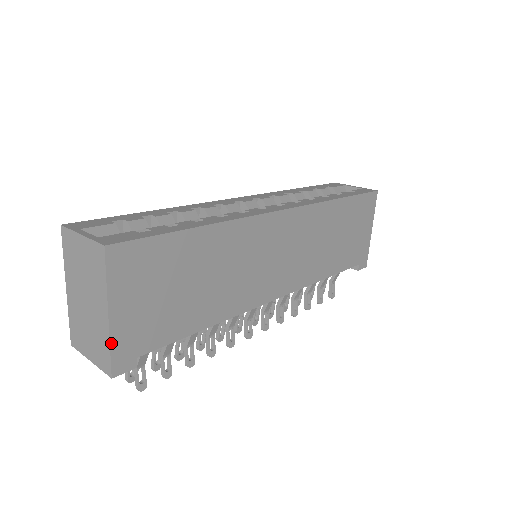
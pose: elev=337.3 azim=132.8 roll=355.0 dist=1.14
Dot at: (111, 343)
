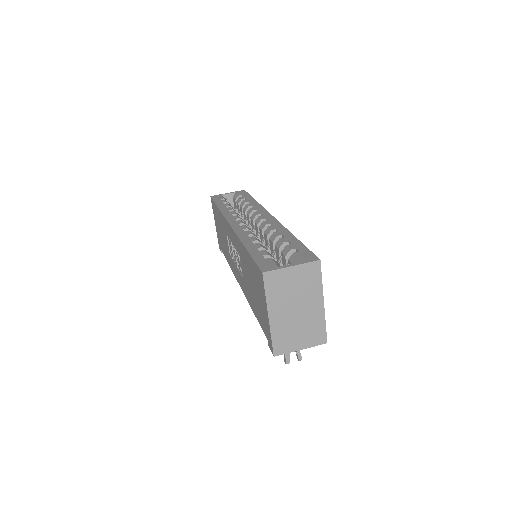
Dot at: (325, 320)
